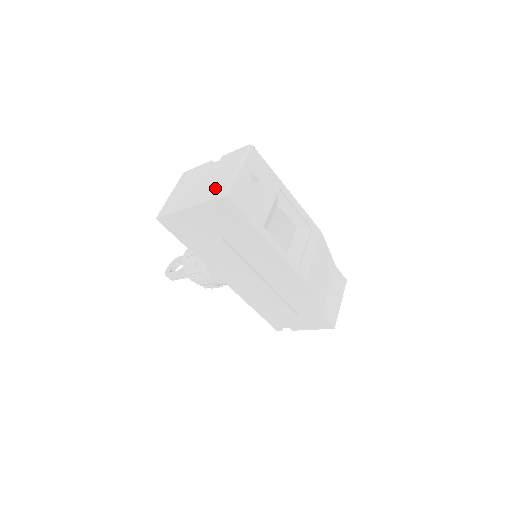
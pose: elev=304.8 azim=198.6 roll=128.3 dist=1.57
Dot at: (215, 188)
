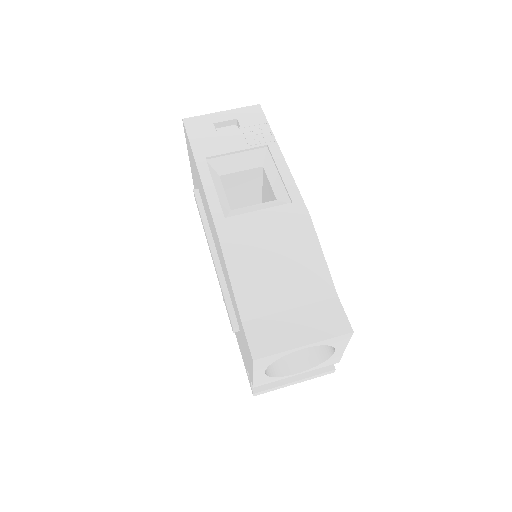
Dot at: occluded
